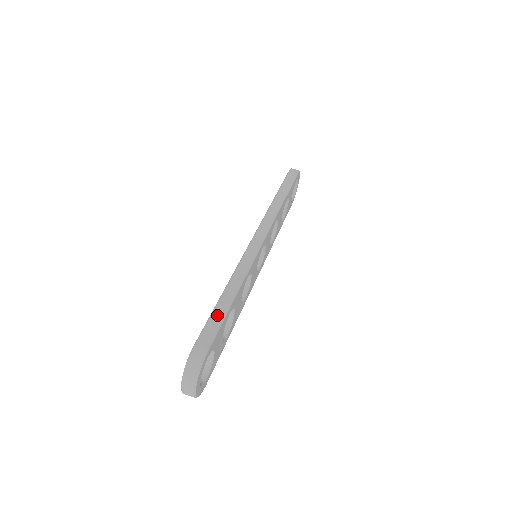
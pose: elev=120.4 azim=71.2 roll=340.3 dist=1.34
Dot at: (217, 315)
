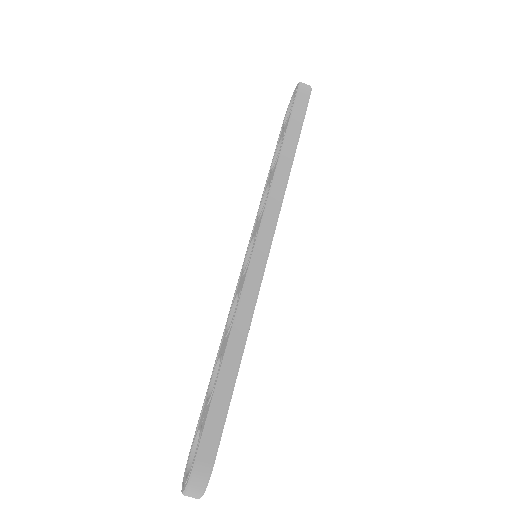
Dot at: (220, 401)
